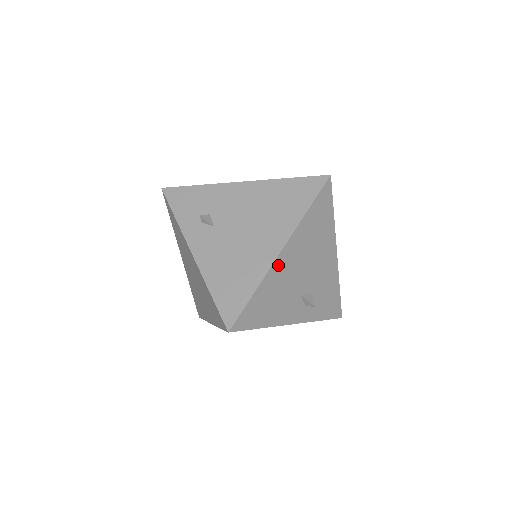
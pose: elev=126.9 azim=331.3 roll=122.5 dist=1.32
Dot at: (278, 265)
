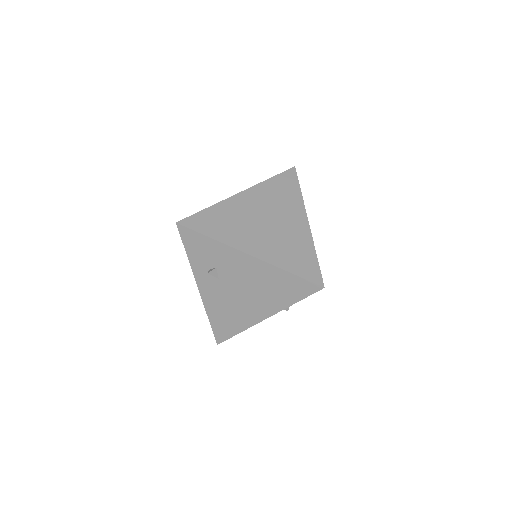
Dot at: occluded
